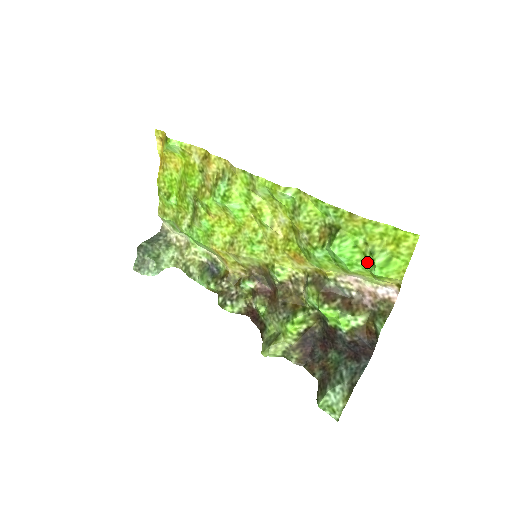
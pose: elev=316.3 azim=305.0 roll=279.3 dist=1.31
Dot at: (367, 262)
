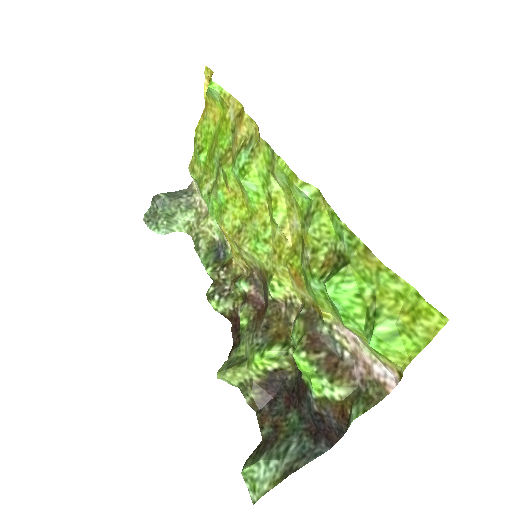
Dot at: (367, 323)
